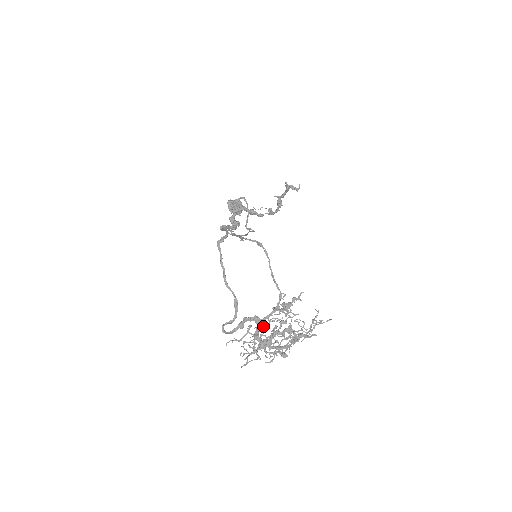
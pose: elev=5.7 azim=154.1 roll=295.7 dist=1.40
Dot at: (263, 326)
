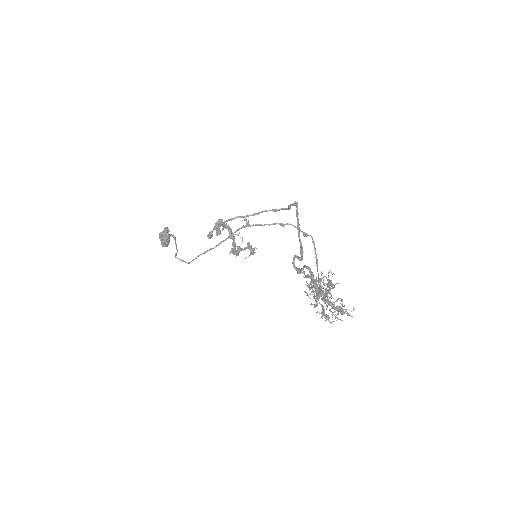
Dot at: occluded
